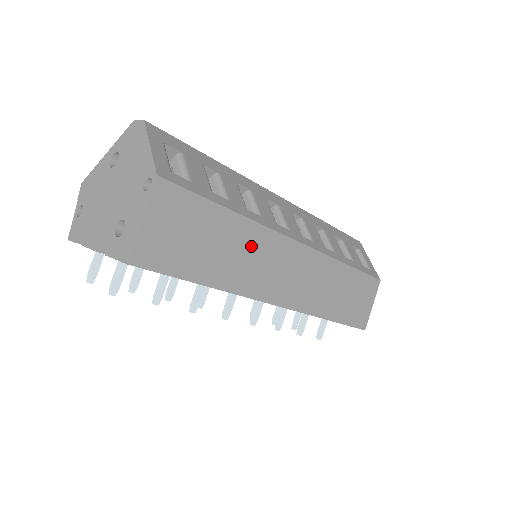
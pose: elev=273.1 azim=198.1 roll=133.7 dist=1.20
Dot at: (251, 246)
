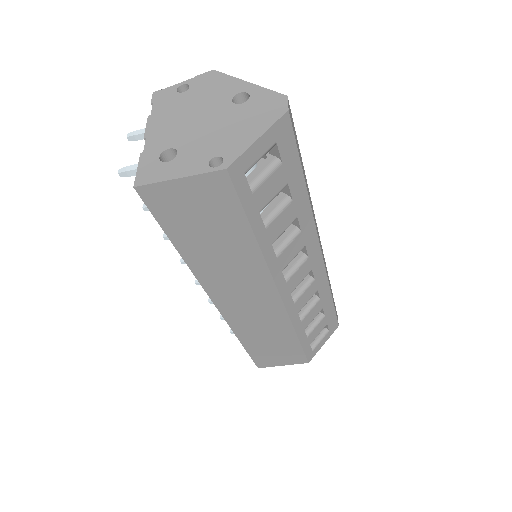
Dot at: (241, 265)
